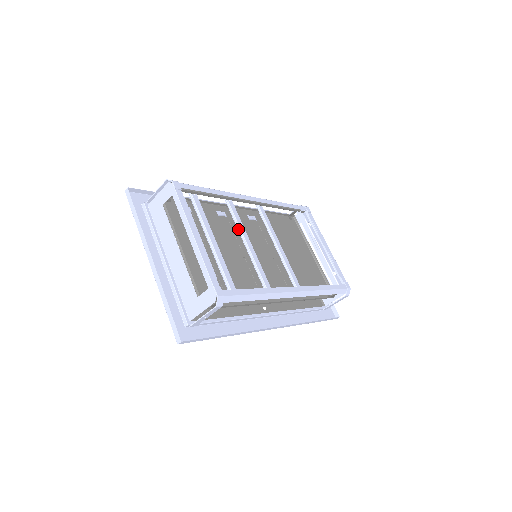
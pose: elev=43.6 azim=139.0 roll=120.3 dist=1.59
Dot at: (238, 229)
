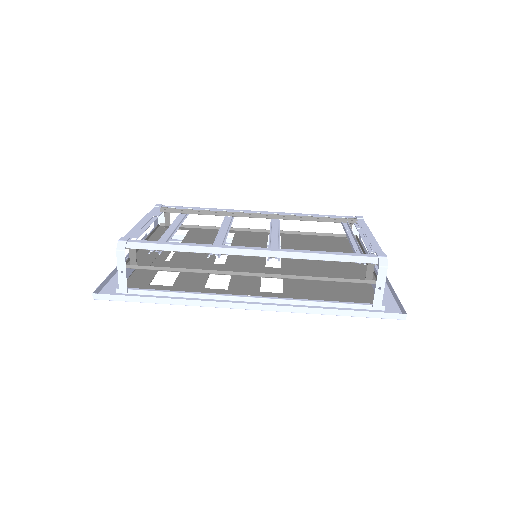
Dot at: (220, 228)
